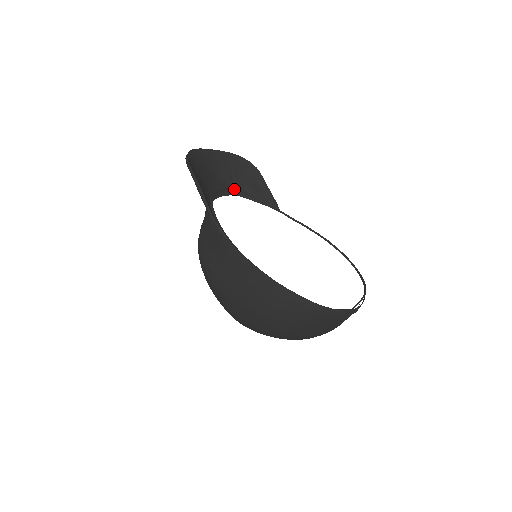
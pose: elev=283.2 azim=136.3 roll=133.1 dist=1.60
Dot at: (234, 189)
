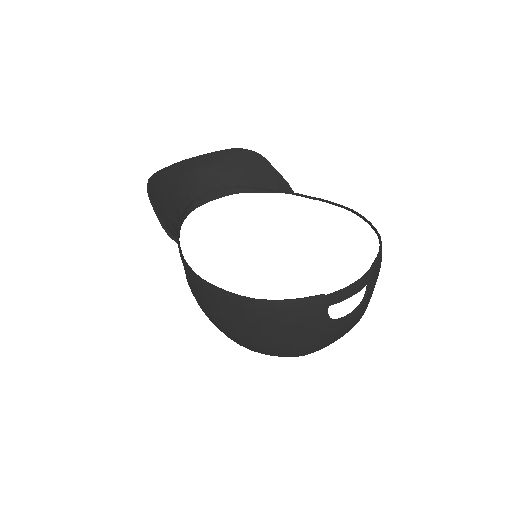
Dot at: (231, 187)
